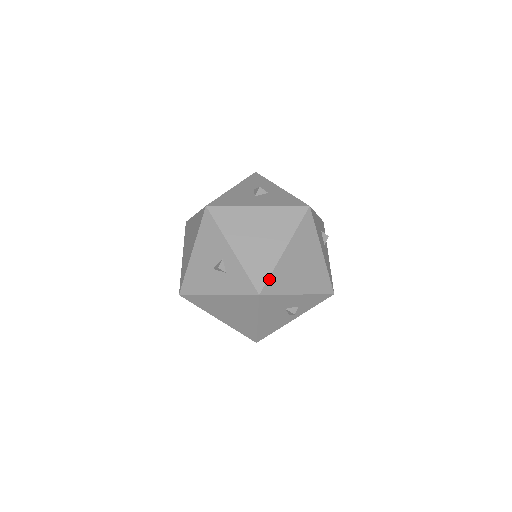
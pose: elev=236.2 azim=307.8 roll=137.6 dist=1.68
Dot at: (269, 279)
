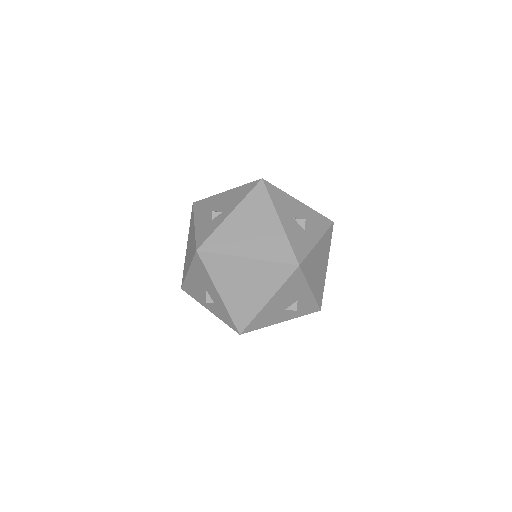
Dot at: (214, 254)
